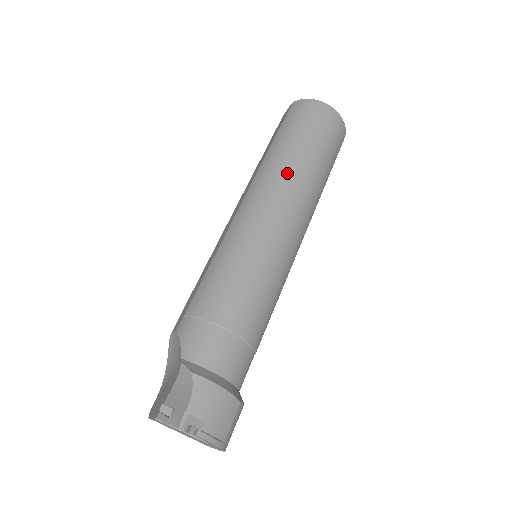
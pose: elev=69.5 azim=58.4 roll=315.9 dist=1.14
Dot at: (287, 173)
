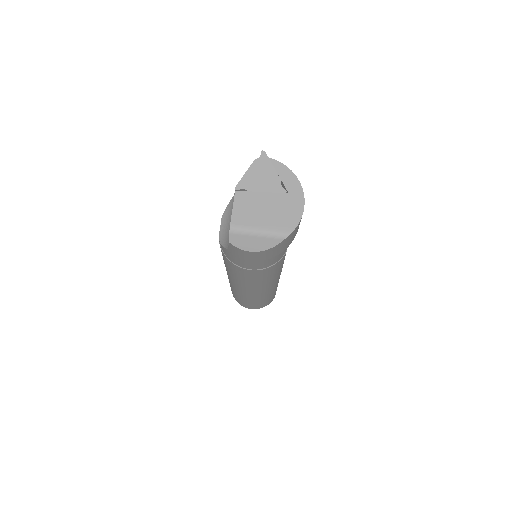
Dot at: occluded
